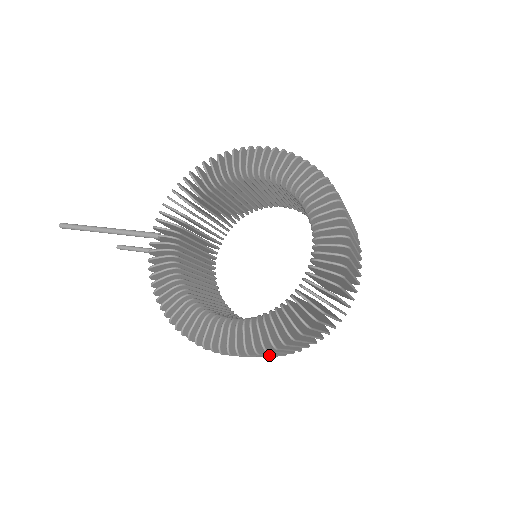
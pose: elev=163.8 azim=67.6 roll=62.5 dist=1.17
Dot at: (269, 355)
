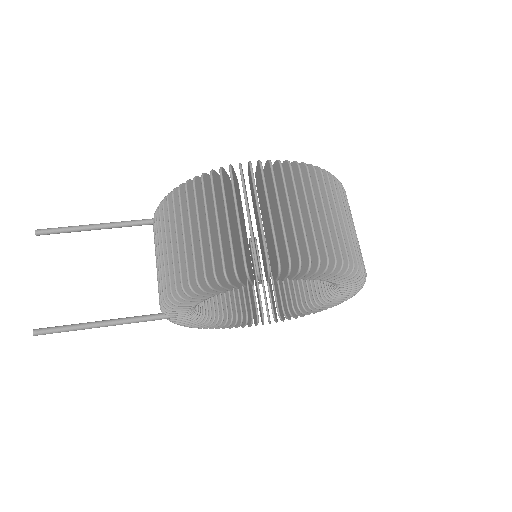
Dot at: occluded
